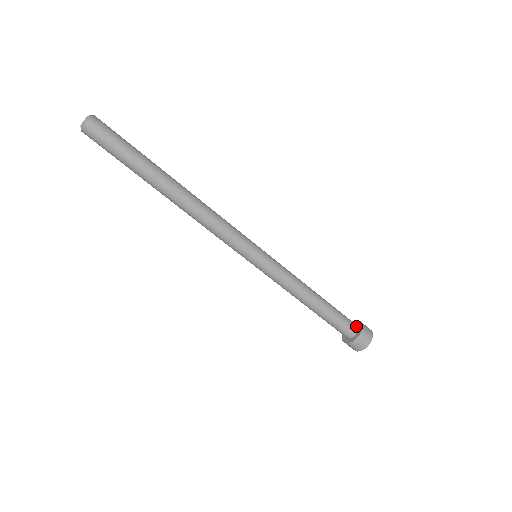
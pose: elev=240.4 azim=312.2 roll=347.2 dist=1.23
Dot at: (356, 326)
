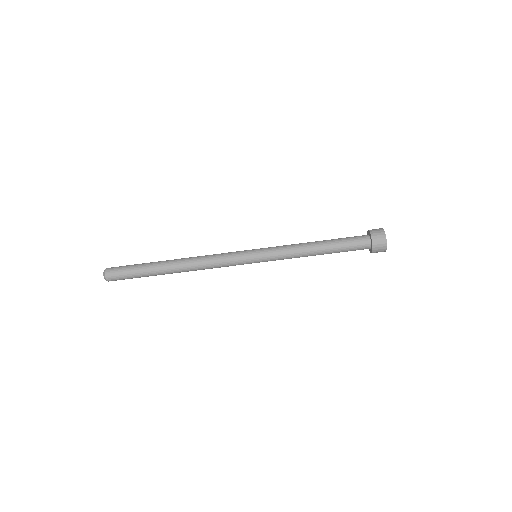
Dot at: (366, 235)
